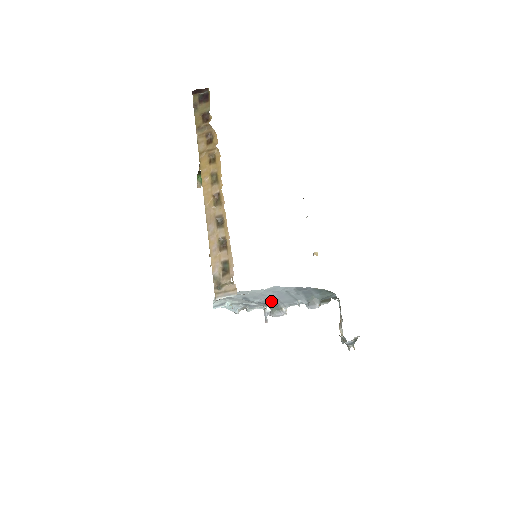
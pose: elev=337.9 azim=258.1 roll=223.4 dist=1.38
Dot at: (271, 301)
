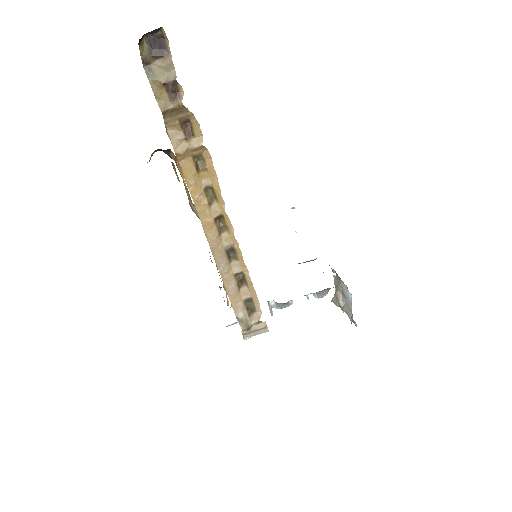
Dot at: occluded
